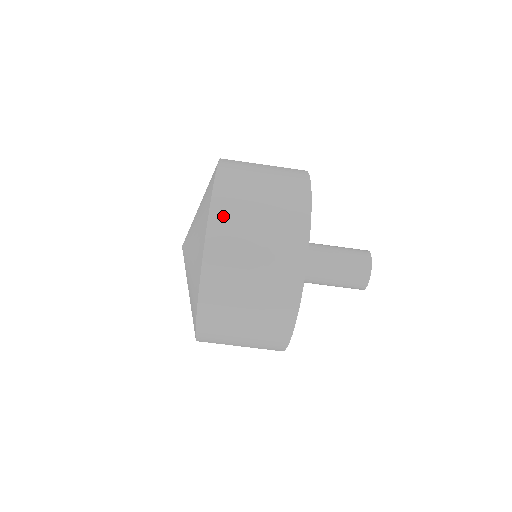
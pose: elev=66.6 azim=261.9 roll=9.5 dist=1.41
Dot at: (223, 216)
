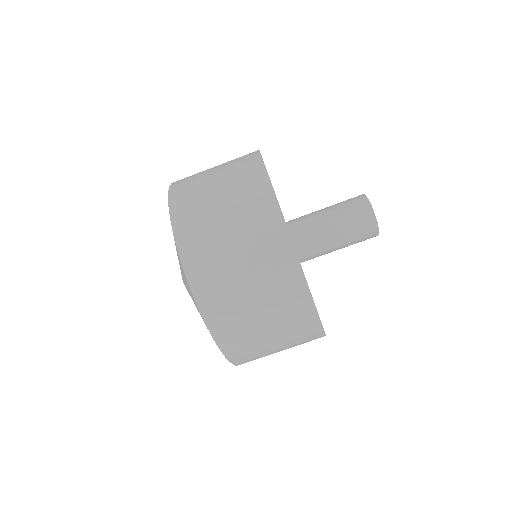
Dot at: occluded
